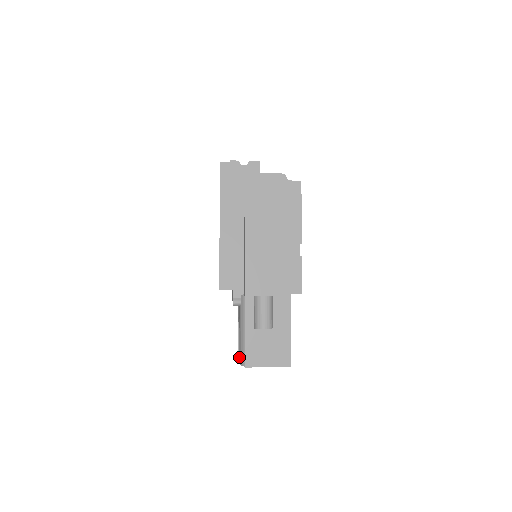
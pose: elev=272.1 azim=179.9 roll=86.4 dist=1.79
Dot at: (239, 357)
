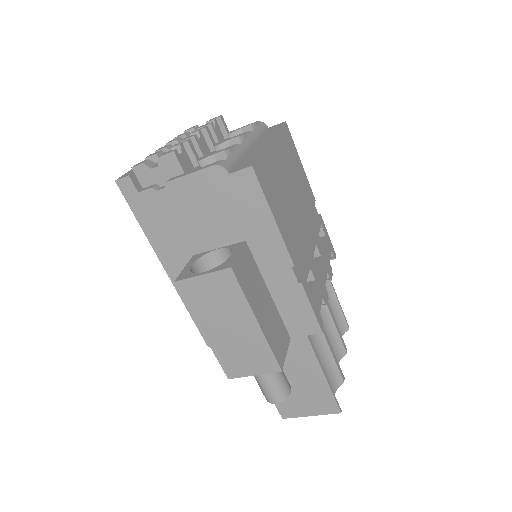
Dot at: occluded
